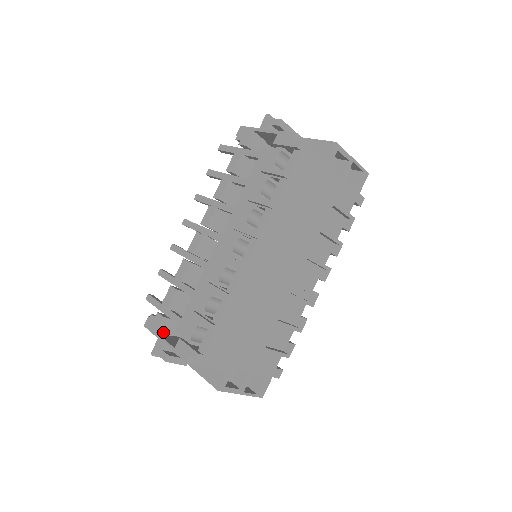
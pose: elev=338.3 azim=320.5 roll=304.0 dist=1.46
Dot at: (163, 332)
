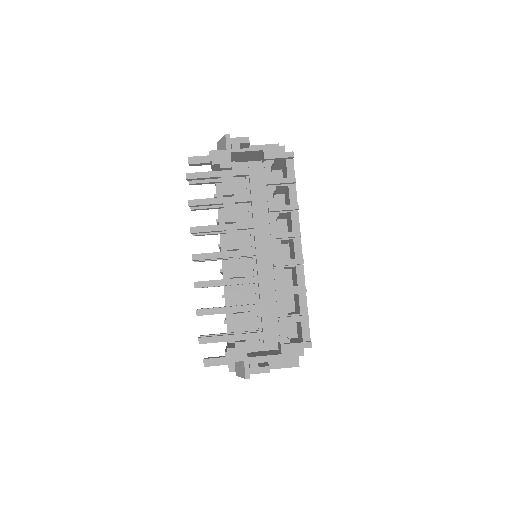
Dot at: (247, 355)
